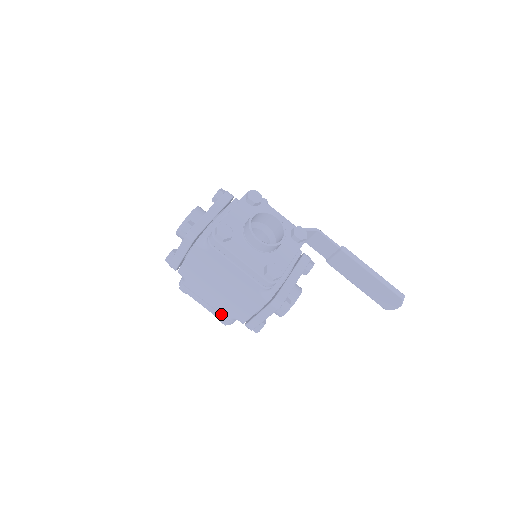
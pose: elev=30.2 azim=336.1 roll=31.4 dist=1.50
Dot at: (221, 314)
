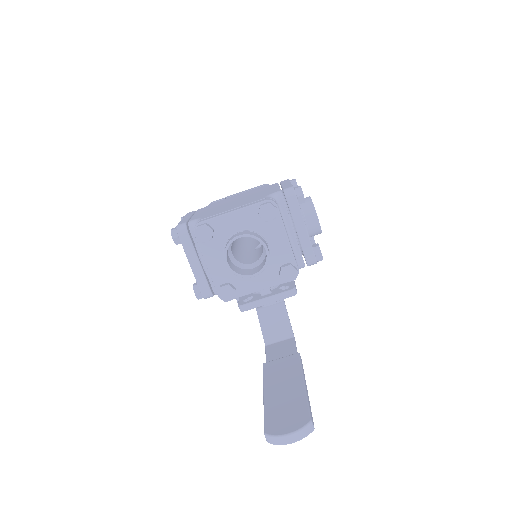
Dot at: (190, 219)
